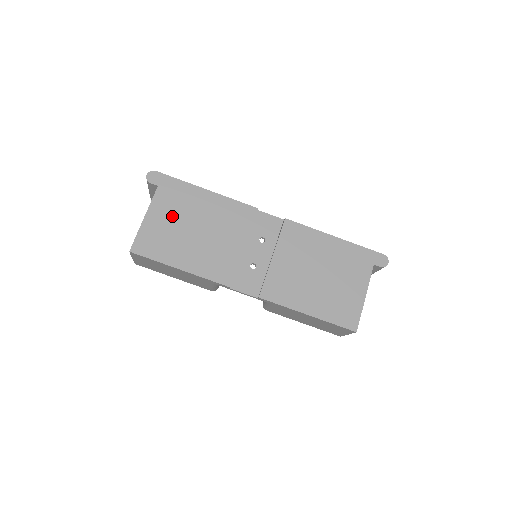
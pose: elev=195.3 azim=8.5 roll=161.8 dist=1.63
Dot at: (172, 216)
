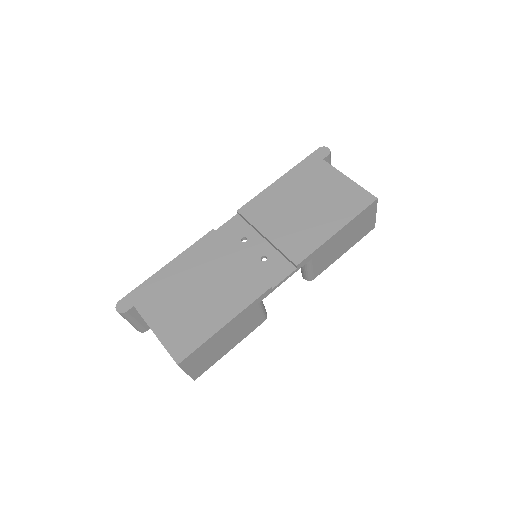
Dot at: (170, 307)
